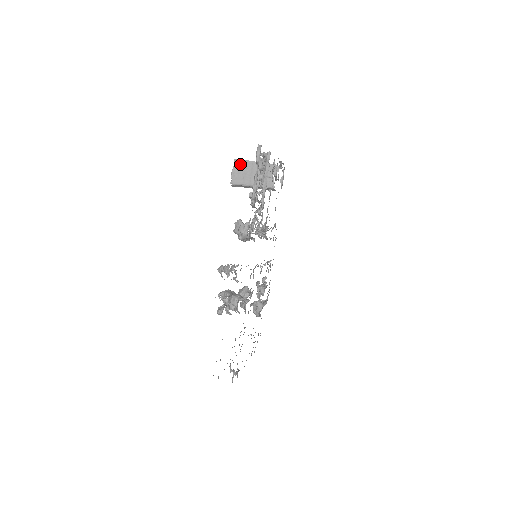
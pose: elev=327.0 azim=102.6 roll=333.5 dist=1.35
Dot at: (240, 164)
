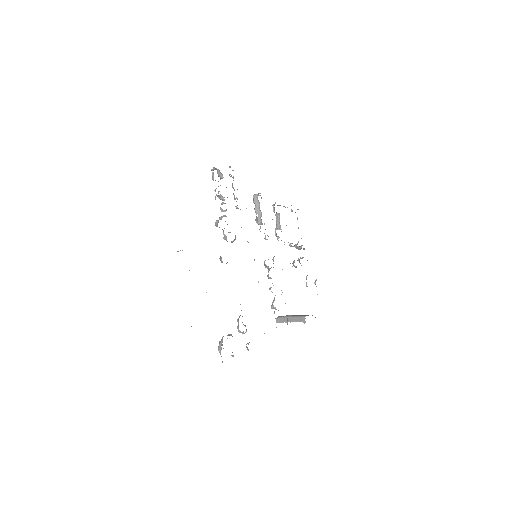
Dot at: (292, 315)
